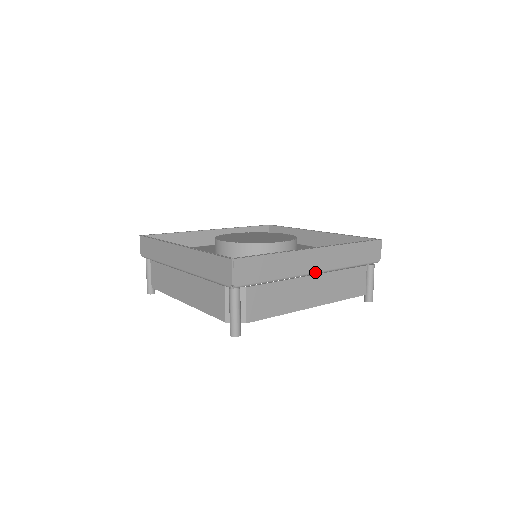
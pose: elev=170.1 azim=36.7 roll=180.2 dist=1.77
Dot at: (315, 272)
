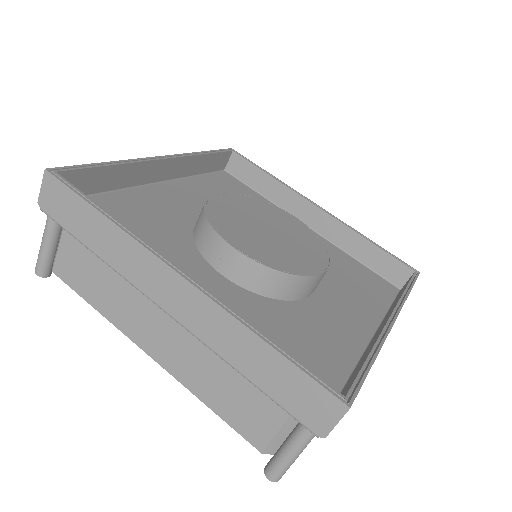
Dot at: occluded
